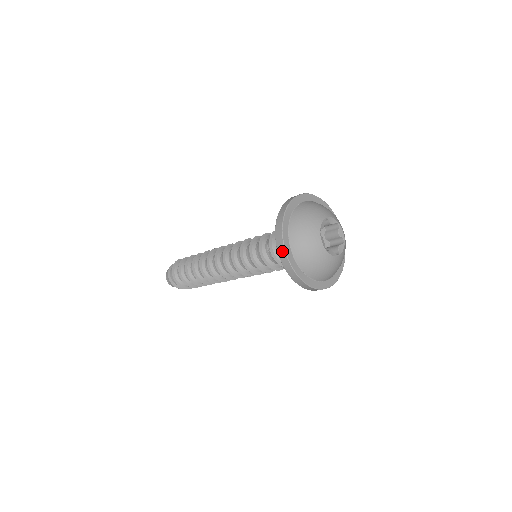
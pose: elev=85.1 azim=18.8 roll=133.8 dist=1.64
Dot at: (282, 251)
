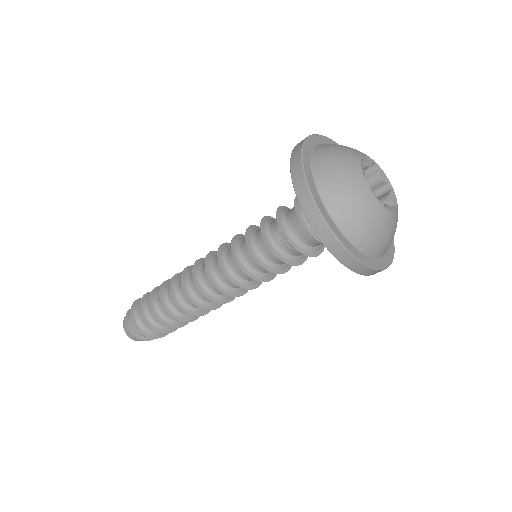
Dot at: (324, 230)
